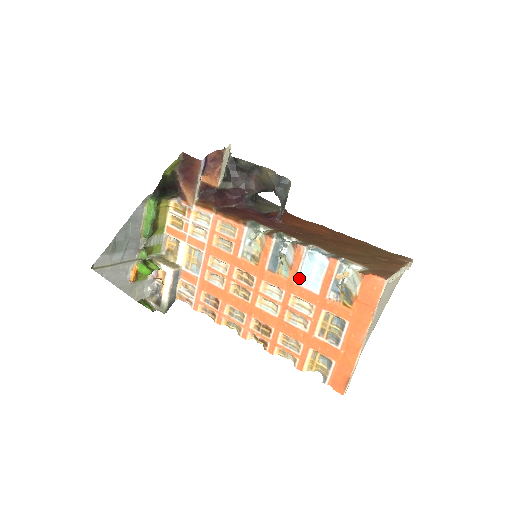
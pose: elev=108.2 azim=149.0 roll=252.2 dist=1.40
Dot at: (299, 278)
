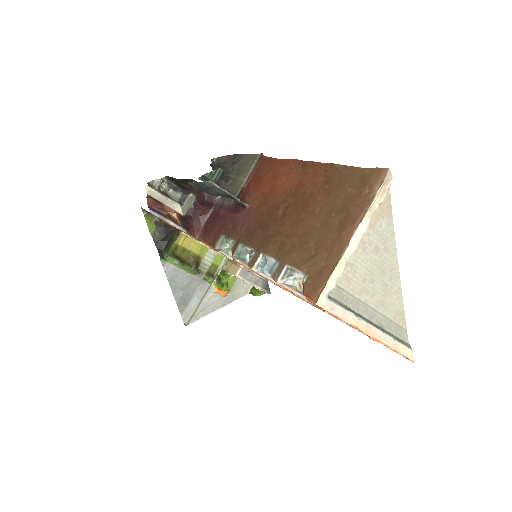
Dot at: occluded
